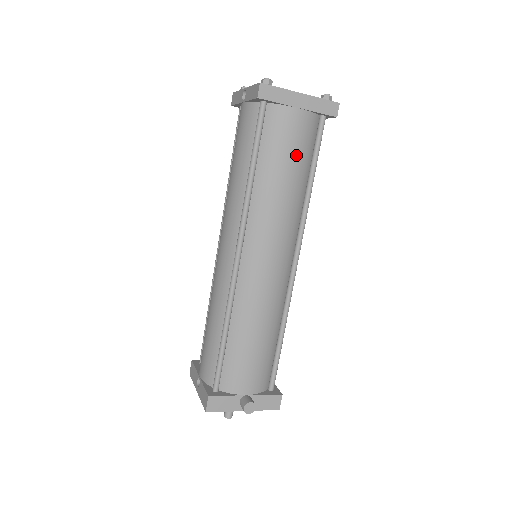
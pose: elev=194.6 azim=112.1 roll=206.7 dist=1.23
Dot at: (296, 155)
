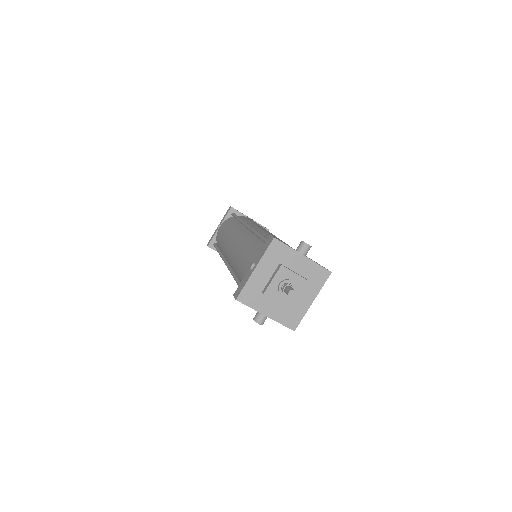
Dot at: occluded
